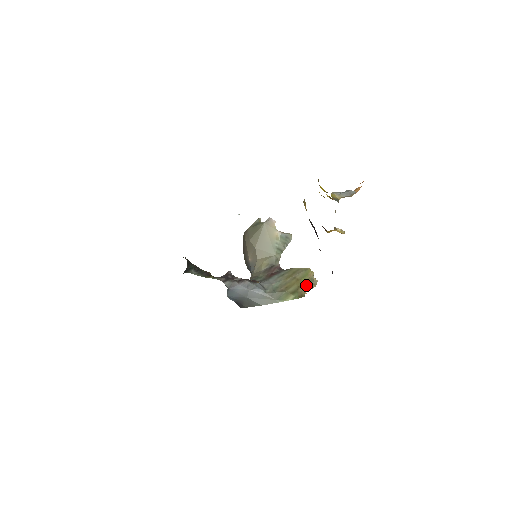
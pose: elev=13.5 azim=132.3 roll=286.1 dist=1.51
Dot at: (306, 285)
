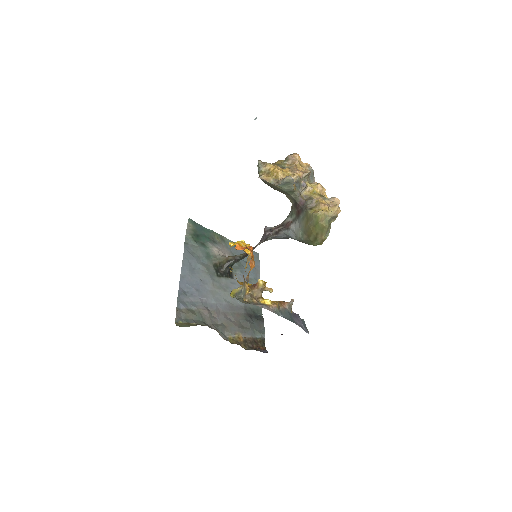
Dot at: (322, 231)
